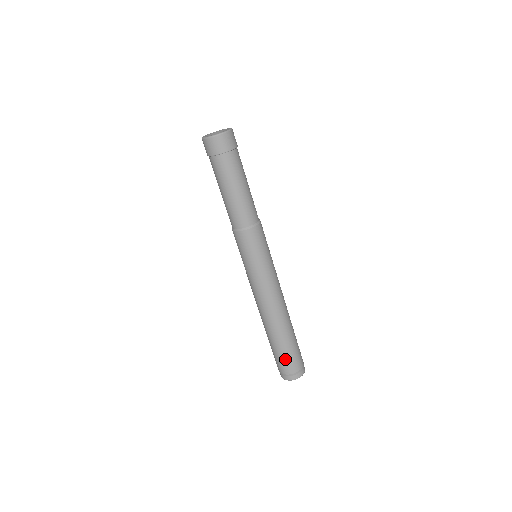
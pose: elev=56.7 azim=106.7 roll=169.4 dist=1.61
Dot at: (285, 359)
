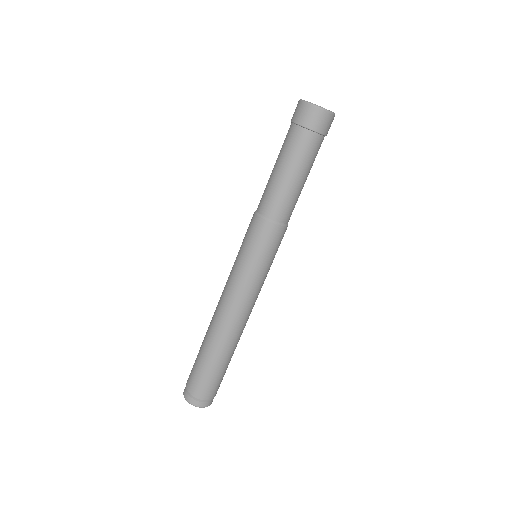
Dot at: (202, 378)
